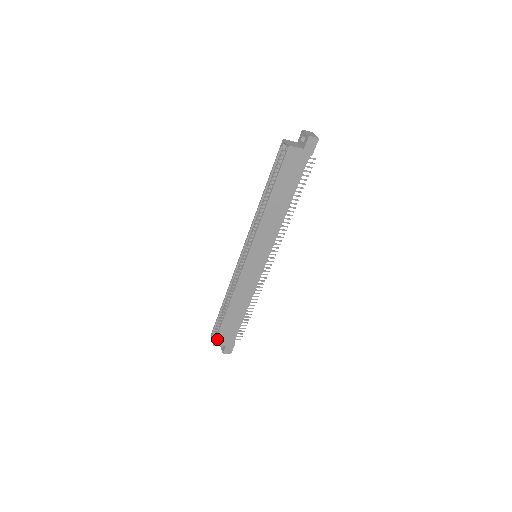
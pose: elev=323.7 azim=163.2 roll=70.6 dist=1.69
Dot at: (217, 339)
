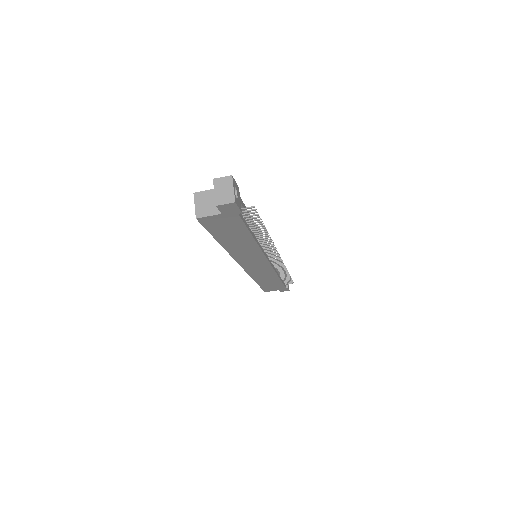
Dot at: (265, 290)
